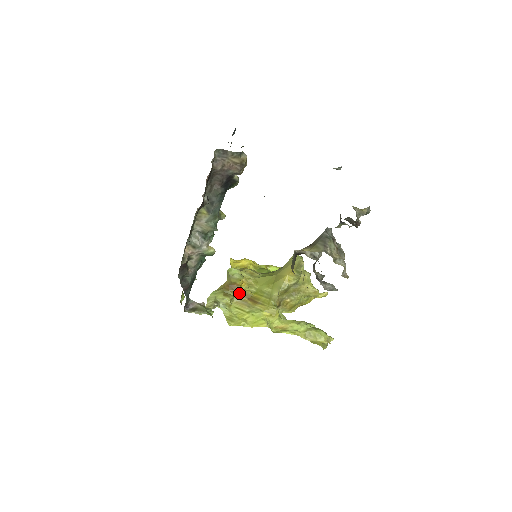
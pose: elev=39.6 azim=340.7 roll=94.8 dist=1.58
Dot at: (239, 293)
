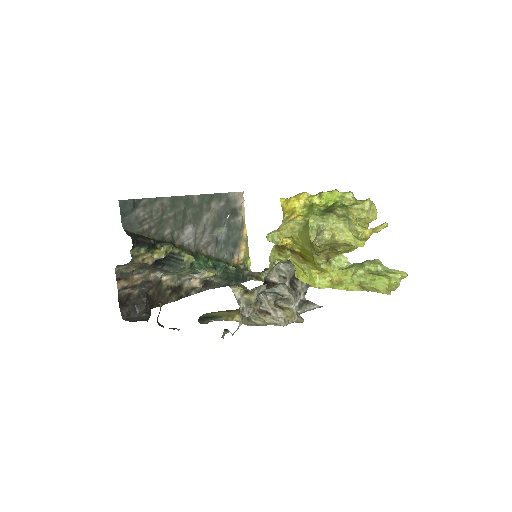
Dot at: (290, 250)
